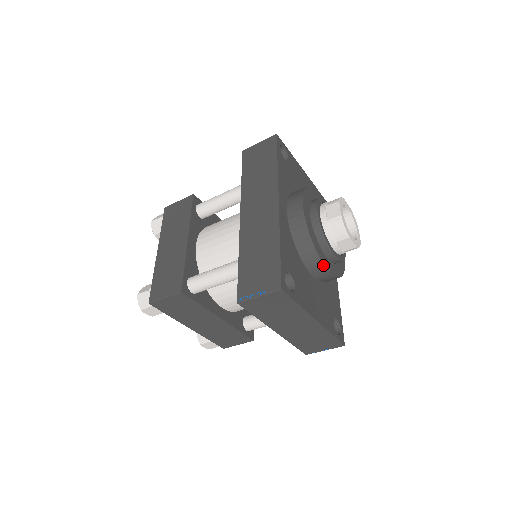
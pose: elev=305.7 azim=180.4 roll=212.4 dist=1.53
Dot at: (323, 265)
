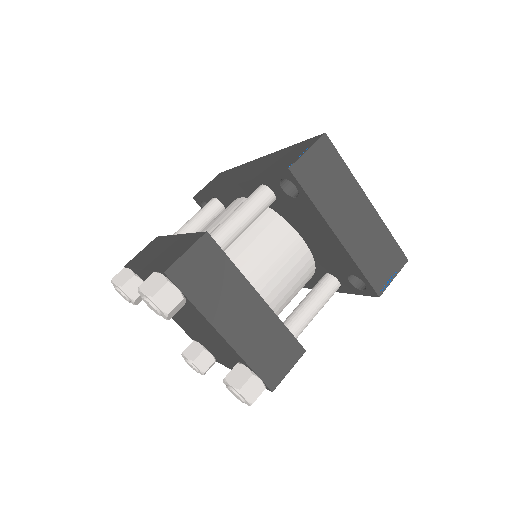
Dot at: occluded
